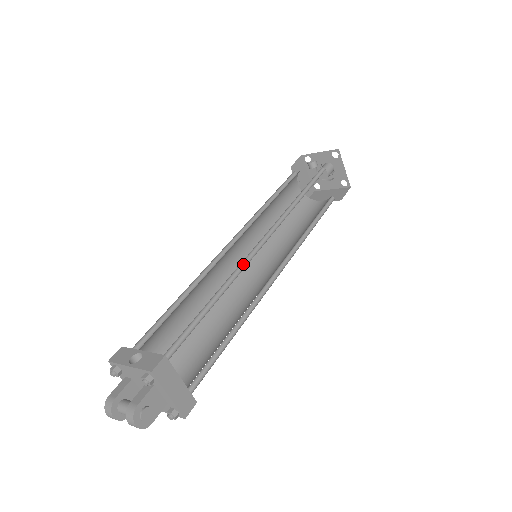
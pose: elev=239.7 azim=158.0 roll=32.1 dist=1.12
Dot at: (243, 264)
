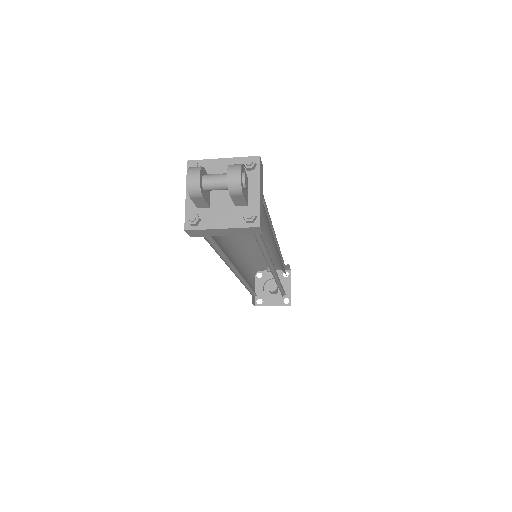
Dot at: (268, 228)
